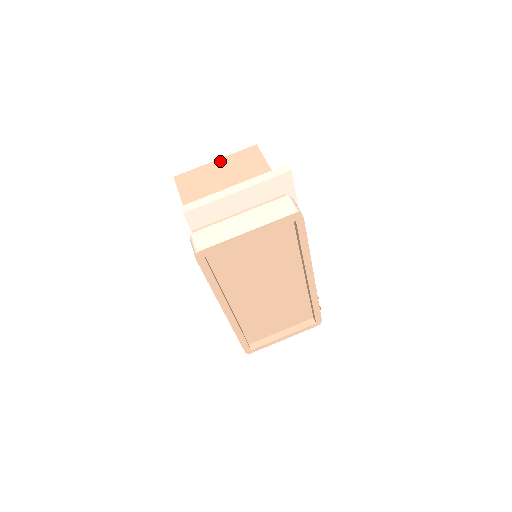
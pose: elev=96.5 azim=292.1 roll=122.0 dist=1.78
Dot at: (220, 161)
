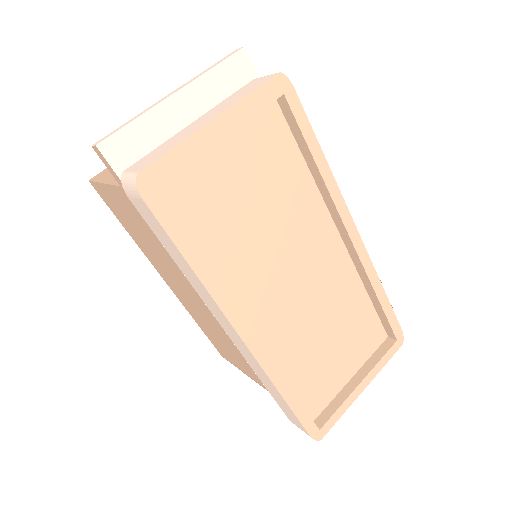
Dot at: occluded
